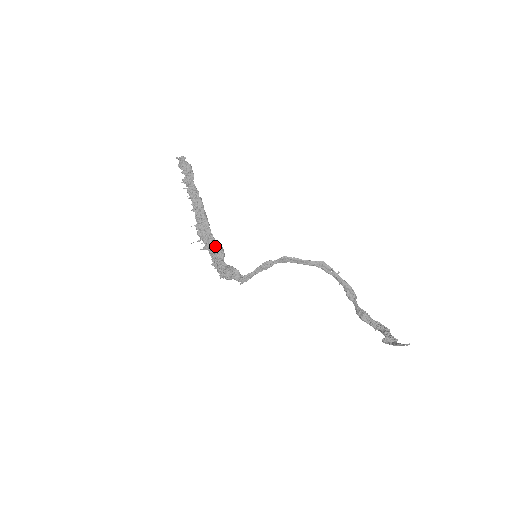
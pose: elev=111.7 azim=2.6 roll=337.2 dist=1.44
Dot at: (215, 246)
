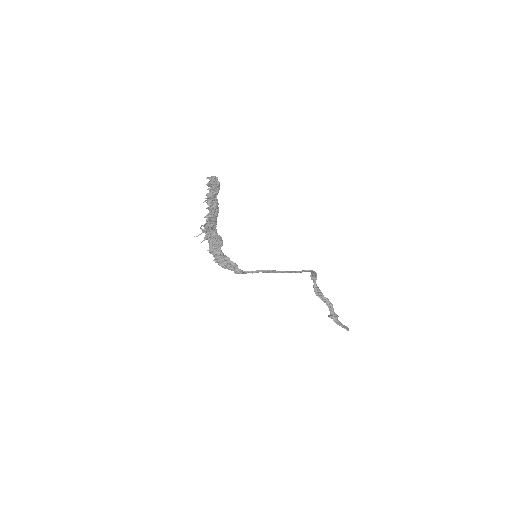
Dot at: (217, 239)
